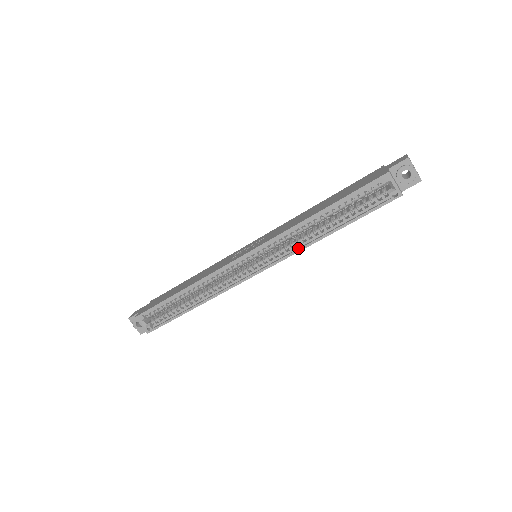
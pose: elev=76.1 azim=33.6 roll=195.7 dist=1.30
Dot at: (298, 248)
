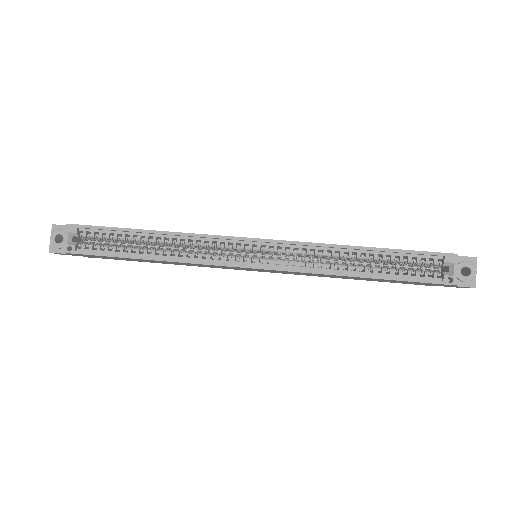
Dot at: (316, 270)
